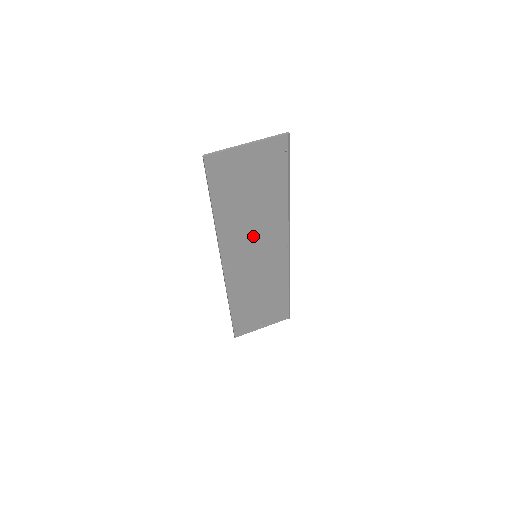
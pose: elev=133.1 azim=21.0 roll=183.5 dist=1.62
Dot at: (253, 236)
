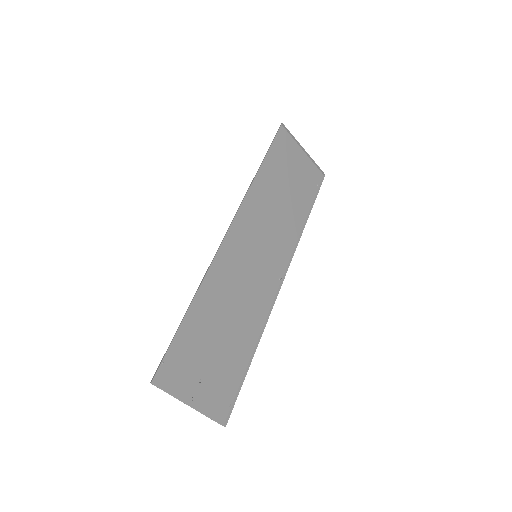
Dot at: (266, 229)
